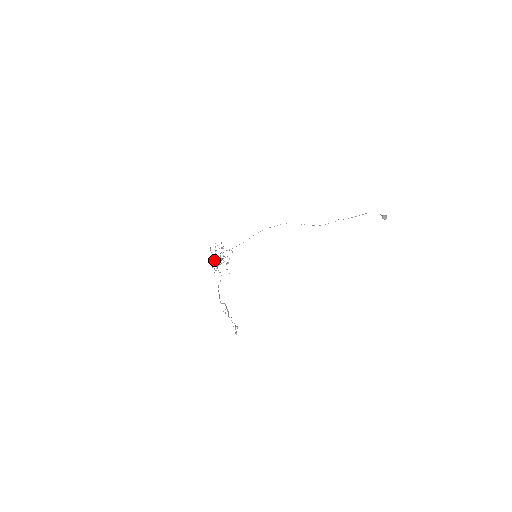
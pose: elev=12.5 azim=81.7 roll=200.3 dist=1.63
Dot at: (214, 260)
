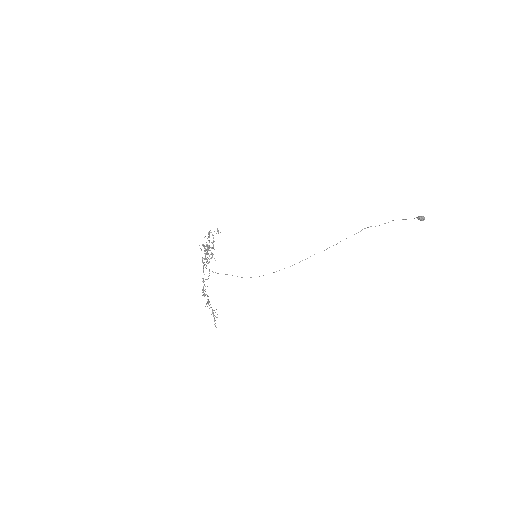
Dot at: occluded
